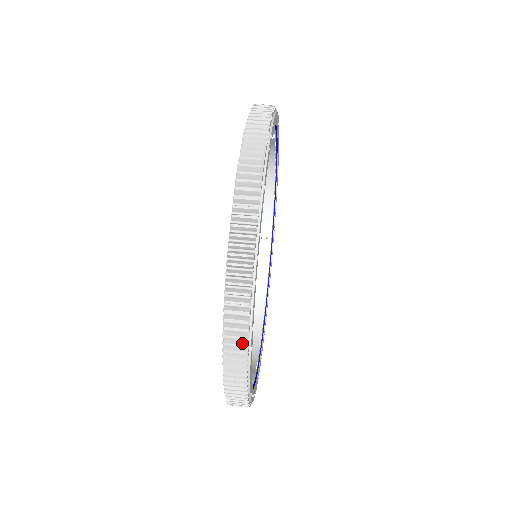
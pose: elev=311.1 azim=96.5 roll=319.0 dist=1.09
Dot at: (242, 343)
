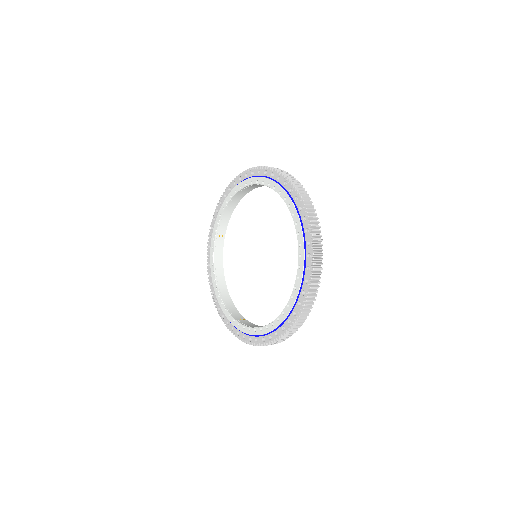
Dot at: (291, 176)
